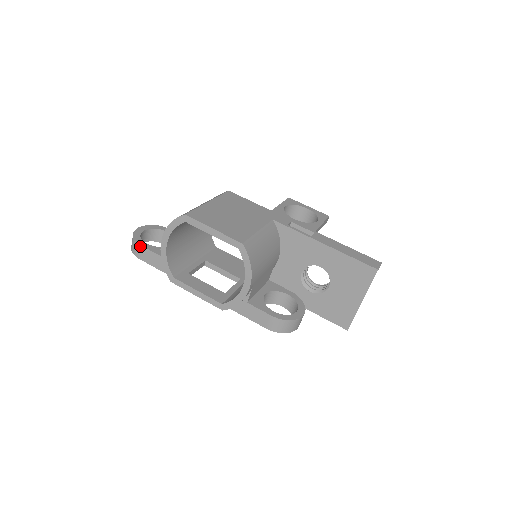
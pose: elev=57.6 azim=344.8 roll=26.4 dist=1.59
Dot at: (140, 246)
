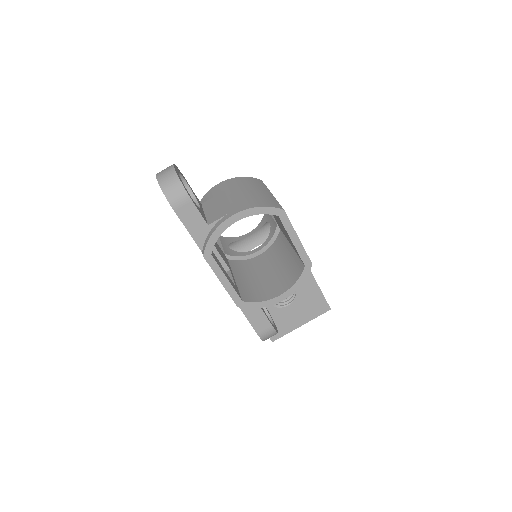
Dot at: (189, 198)
